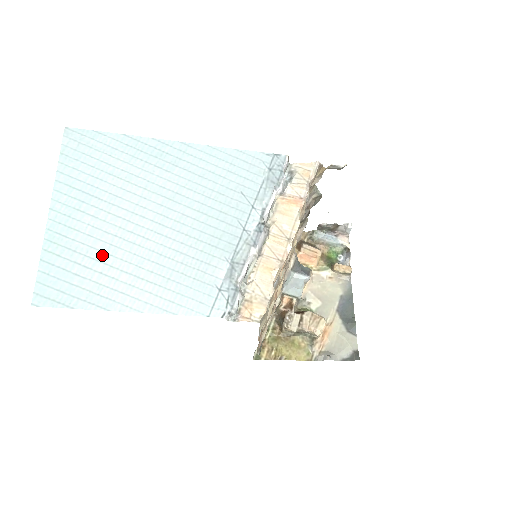
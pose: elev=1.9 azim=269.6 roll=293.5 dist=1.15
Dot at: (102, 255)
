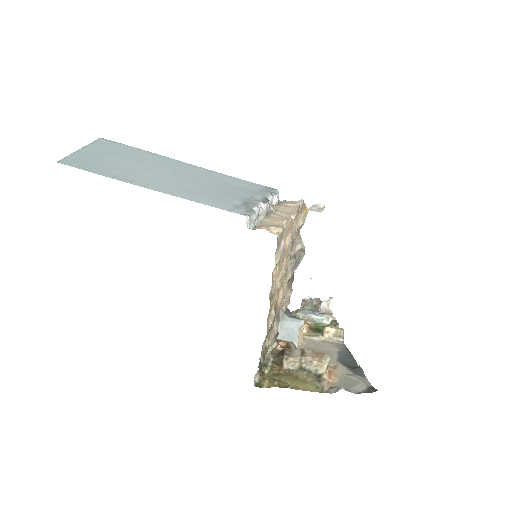
Dot at: (127, 169)
